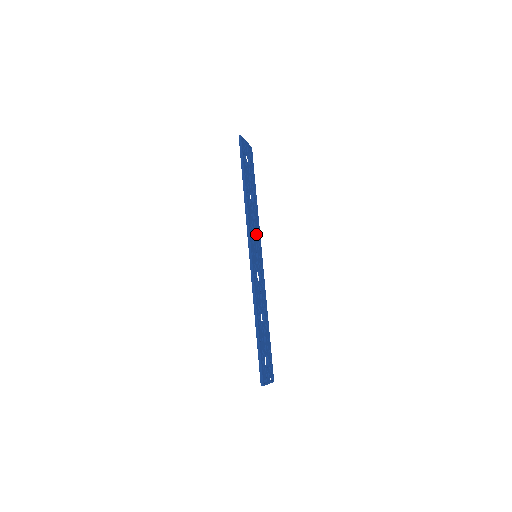
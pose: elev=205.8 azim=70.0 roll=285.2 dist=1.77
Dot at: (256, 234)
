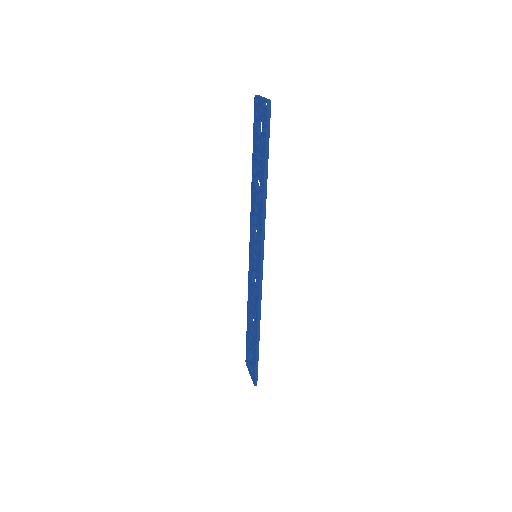
Dot at: occluded
